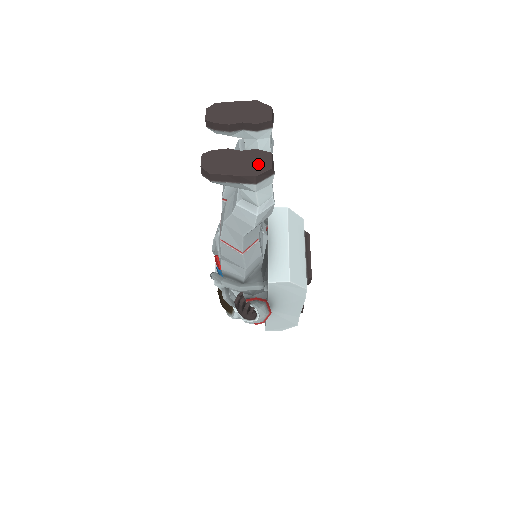
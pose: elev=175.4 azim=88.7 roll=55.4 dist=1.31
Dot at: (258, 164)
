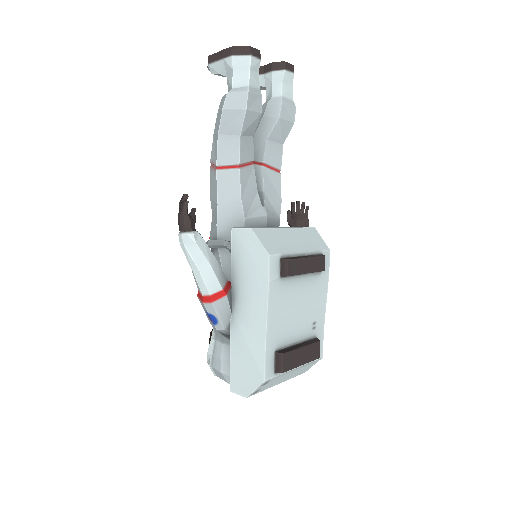
Dot at: occluded
